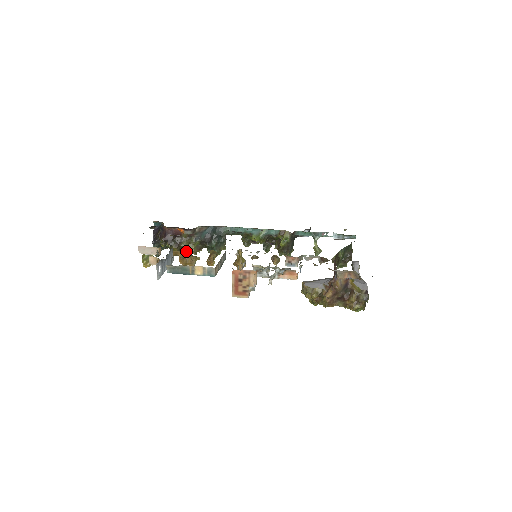
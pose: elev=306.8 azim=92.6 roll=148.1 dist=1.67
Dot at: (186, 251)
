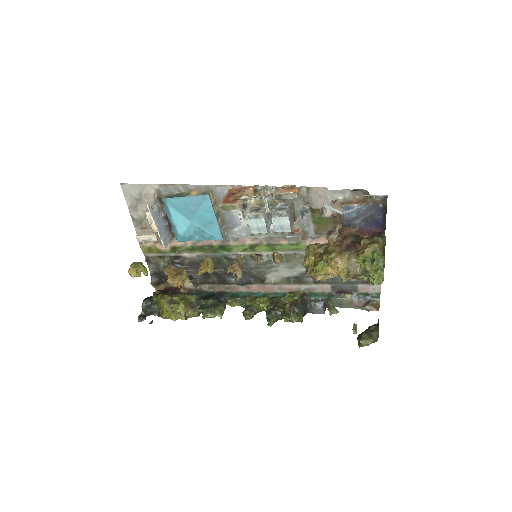
Dot at: (176, 304)
